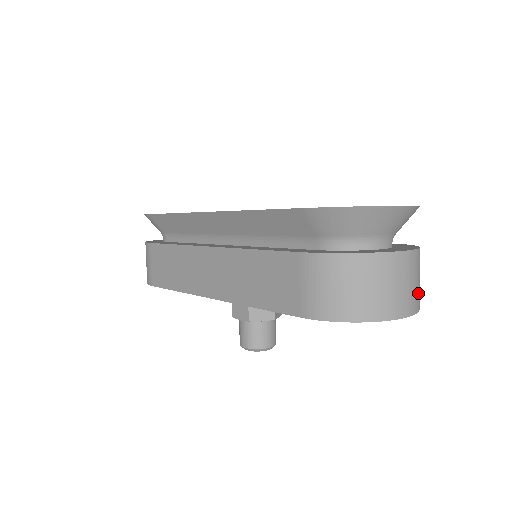
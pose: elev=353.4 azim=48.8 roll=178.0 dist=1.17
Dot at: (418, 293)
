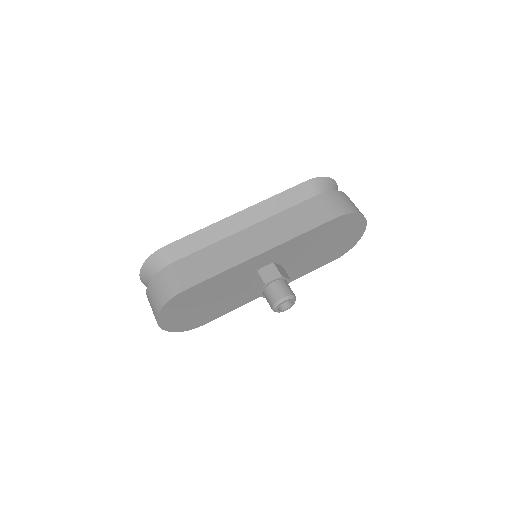
Dot at: occluded
